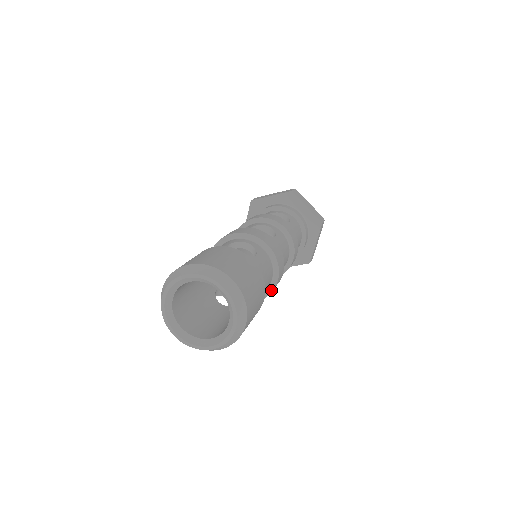
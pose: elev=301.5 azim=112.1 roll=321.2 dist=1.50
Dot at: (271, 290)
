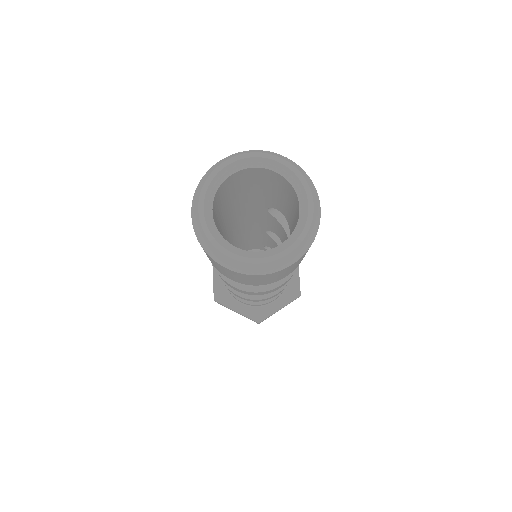
Dot at: (267, 289)
